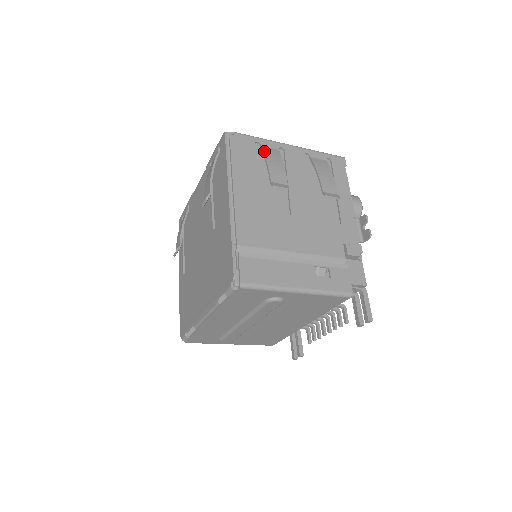
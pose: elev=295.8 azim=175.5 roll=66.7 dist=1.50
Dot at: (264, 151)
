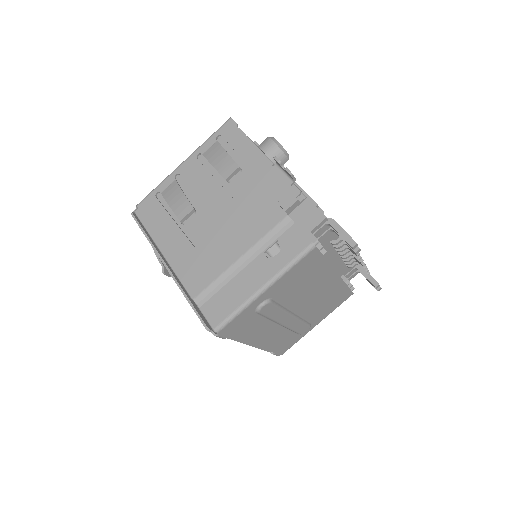
Dot at: (164, 196)
